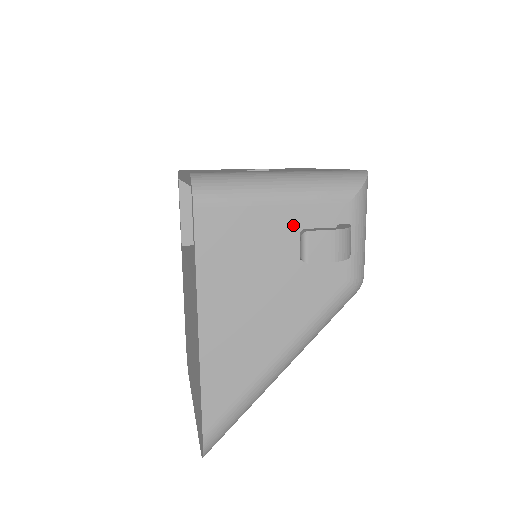
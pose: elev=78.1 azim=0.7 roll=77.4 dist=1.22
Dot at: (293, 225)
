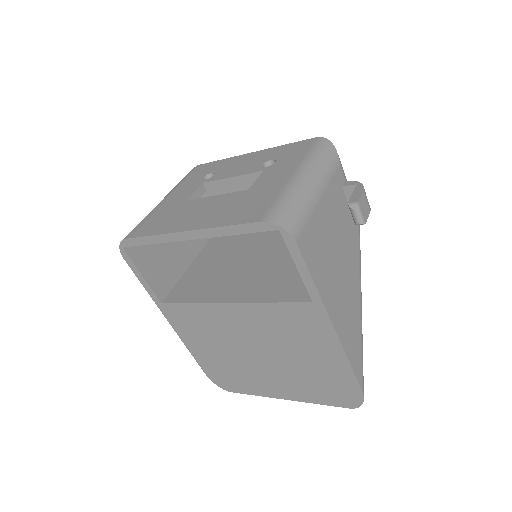
Dot at: (331, 206)
